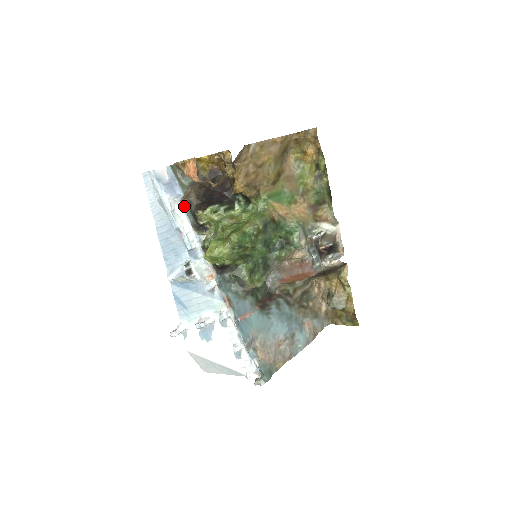
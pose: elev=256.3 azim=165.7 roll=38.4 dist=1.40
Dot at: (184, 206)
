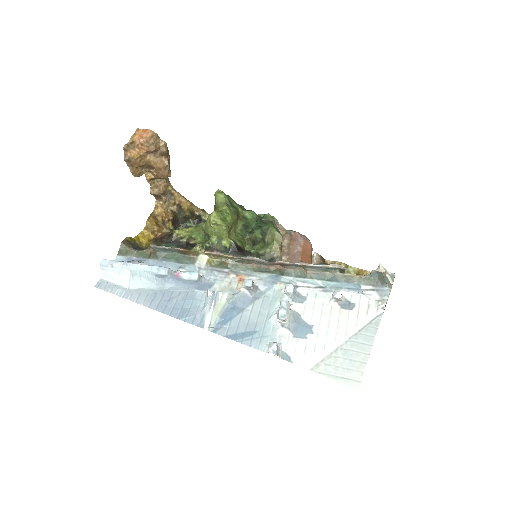
Dot at: (158, 245)
